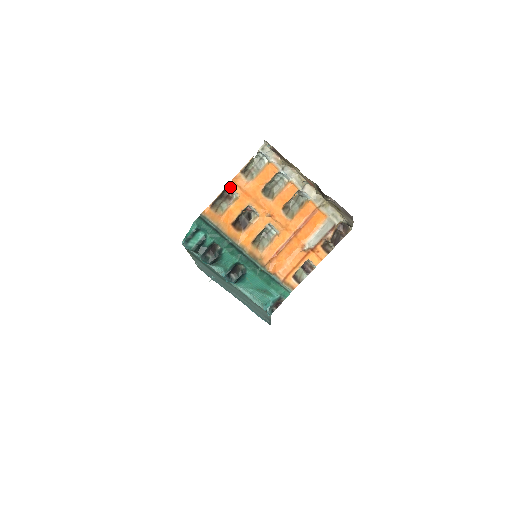
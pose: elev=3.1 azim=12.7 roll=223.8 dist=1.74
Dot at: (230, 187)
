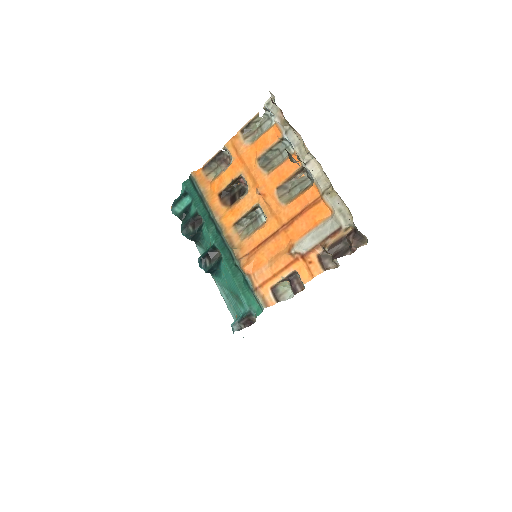
Dot at: (227, 148)
